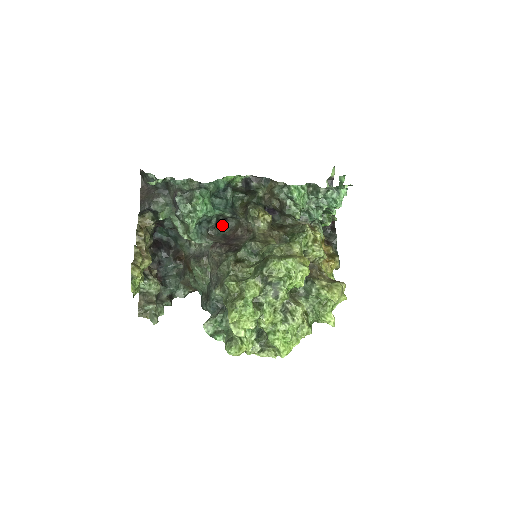
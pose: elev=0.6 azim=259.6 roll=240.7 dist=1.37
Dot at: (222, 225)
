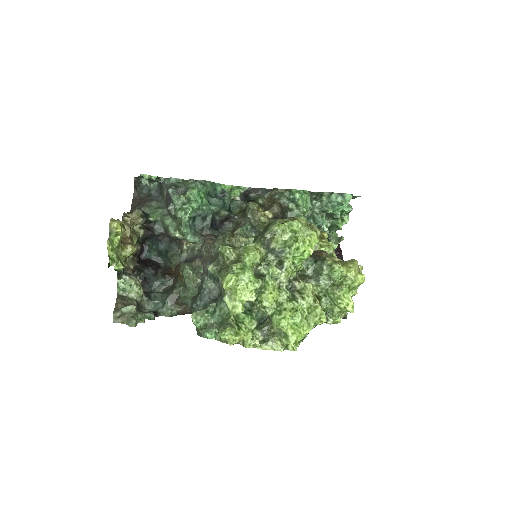
Dot at: (218, 230)
